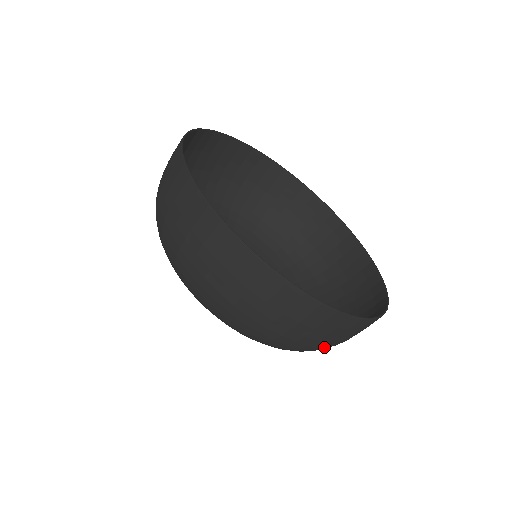
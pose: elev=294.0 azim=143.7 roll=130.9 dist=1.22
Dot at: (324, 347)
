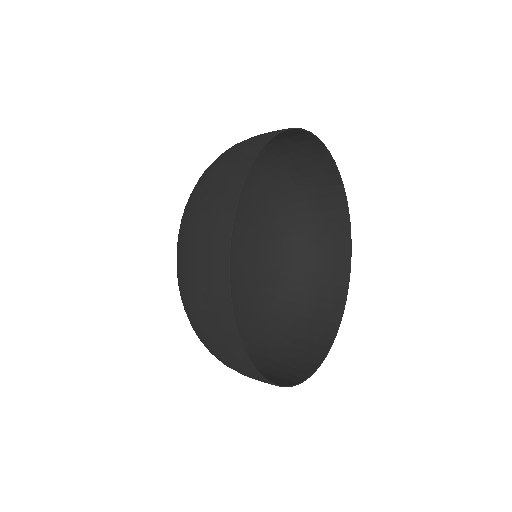
Dot at: (263, 368)
